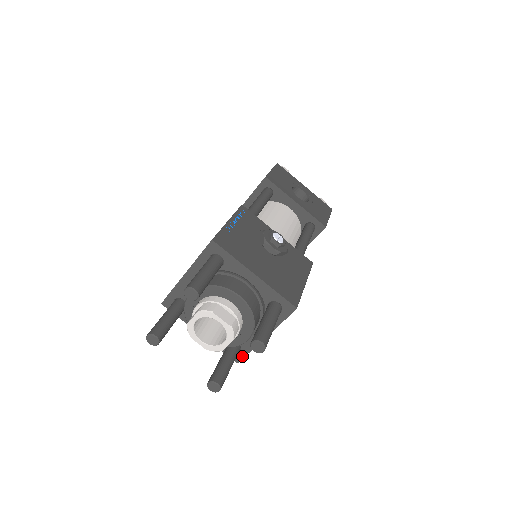
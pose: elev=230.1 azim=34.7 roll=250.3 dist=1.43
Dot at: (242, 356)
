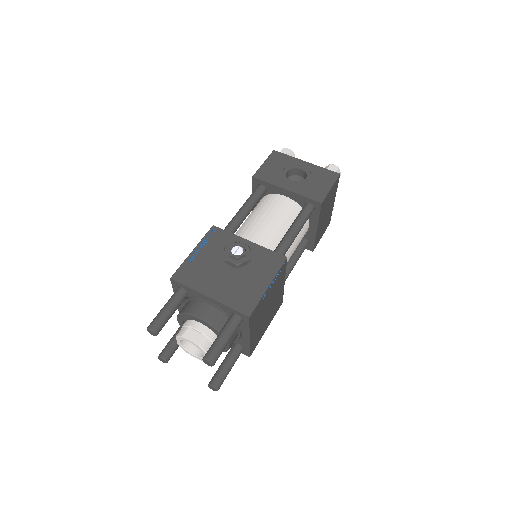
Dot at: (248, 352)
